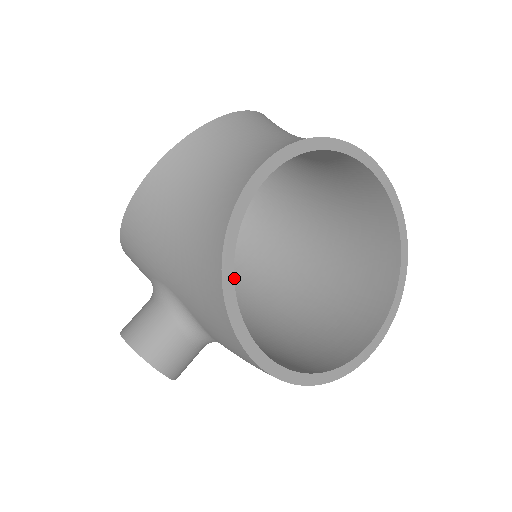
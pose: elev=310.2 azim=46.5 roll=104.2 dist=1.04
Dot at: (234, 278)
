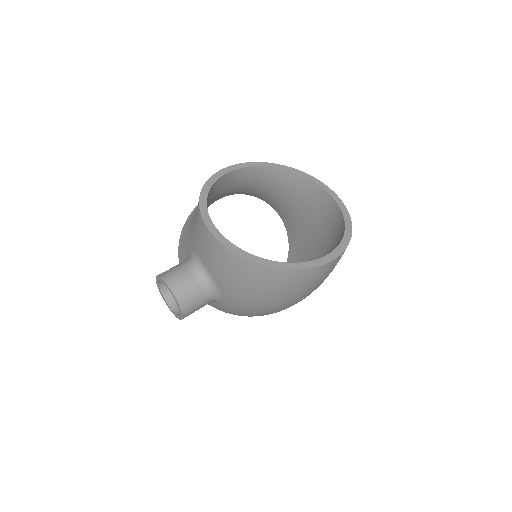
Dot at: occluded
